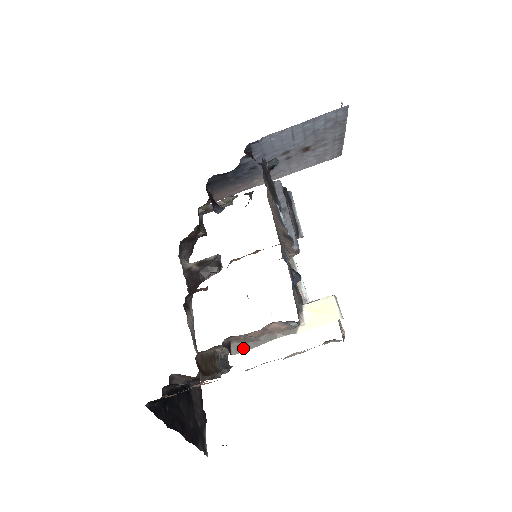
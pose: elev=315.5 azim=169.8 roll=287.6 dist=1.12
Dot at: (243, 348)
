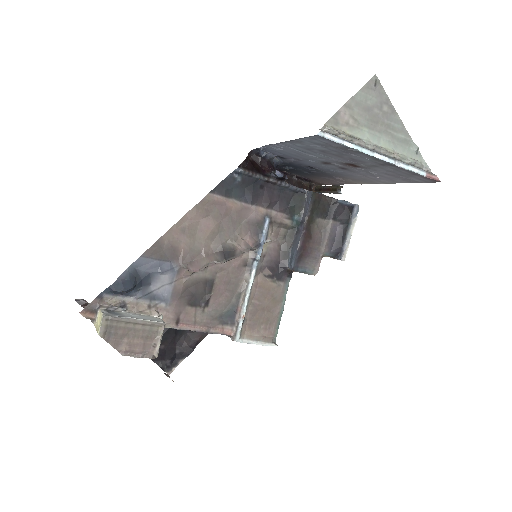
Dot at: occluded
